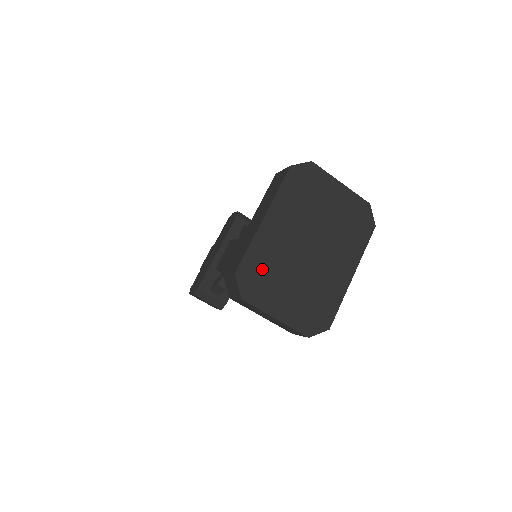
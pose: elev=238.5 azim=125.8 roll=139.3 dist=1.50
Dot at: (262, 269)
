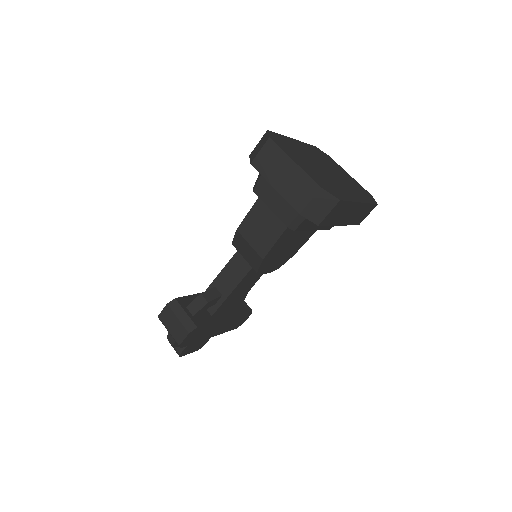
Dot at: (288, 145)
